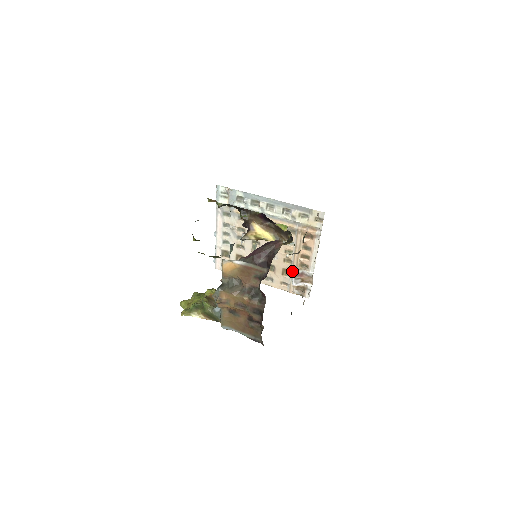
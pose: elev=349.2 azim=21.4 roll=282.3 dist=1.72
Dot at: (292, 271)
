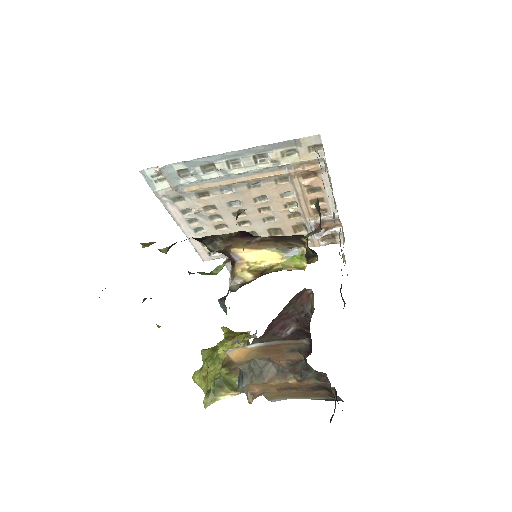
Dot at: (306, 224)
